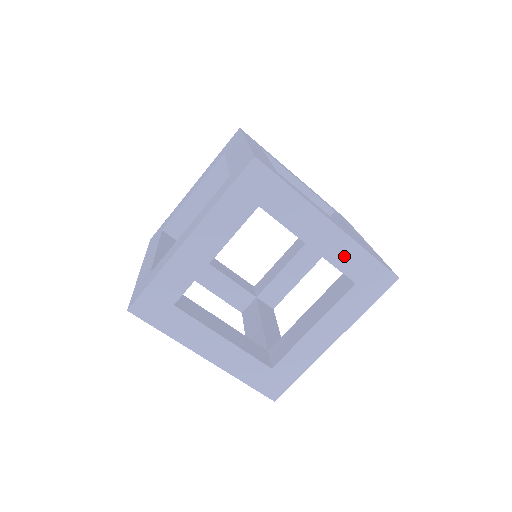
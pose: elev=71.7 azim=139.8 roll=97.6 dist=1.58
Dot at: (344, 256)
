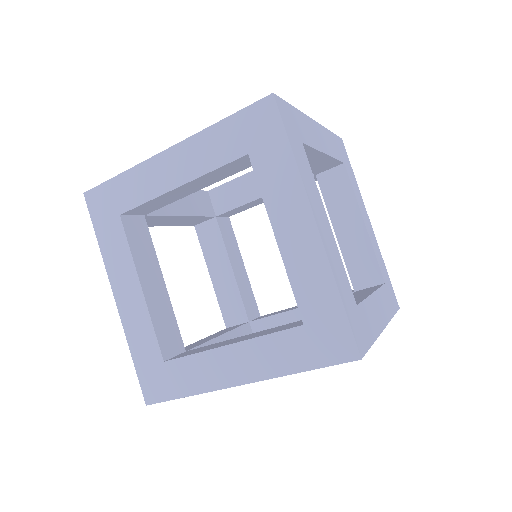
Dot at: occluded
